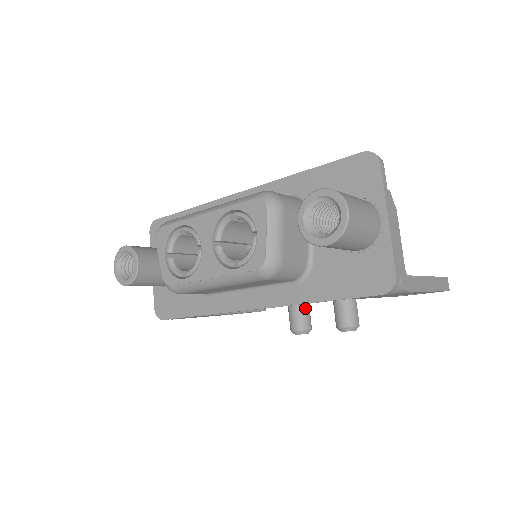
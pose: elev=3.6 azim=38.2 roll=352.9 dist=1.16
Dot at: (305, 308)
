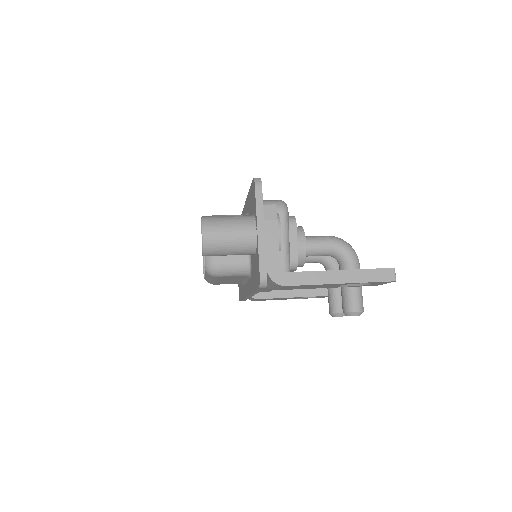
Dot at: (336, 294)
